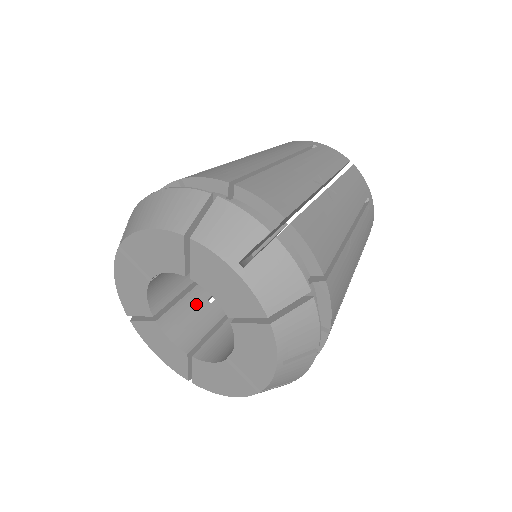
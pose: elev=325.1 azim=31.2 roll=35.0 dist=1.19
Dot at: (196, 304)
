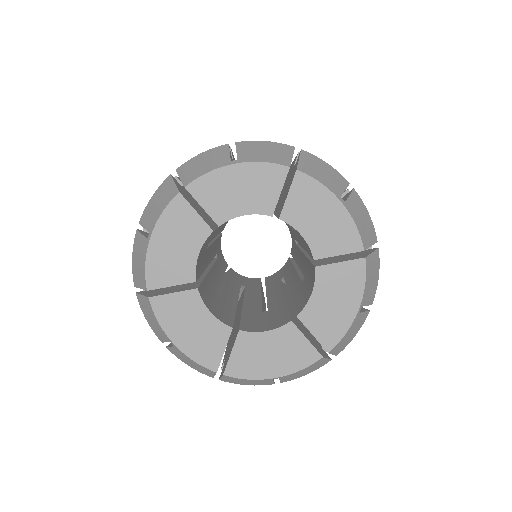
Dot at: (211, 292)
